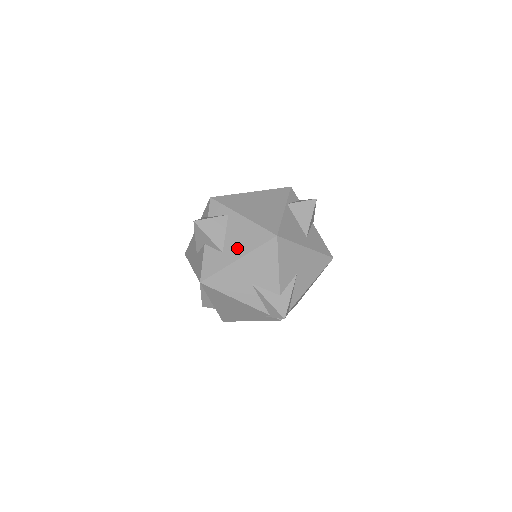
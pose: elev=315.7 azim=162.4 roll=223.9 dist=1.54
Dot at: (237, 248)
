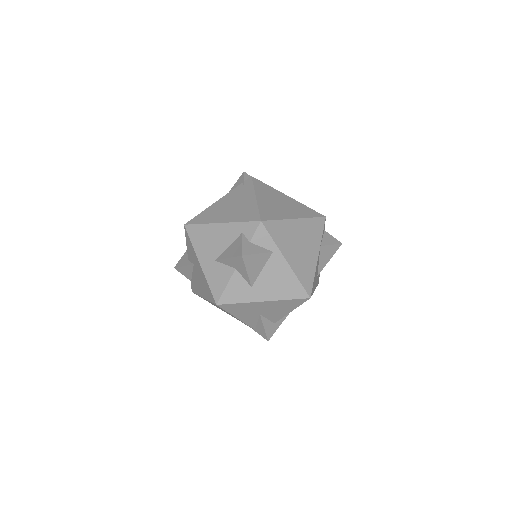
Dot at: (268, 290)
